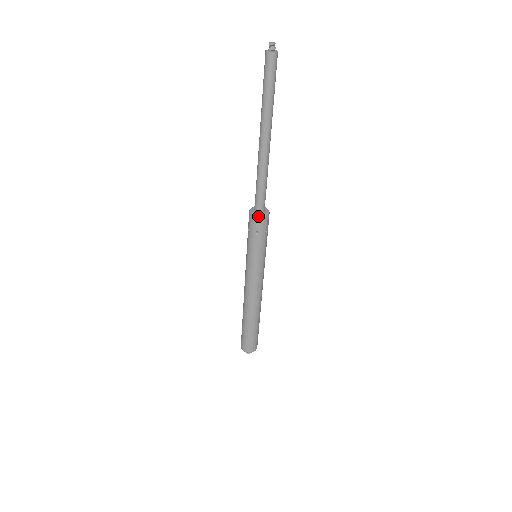
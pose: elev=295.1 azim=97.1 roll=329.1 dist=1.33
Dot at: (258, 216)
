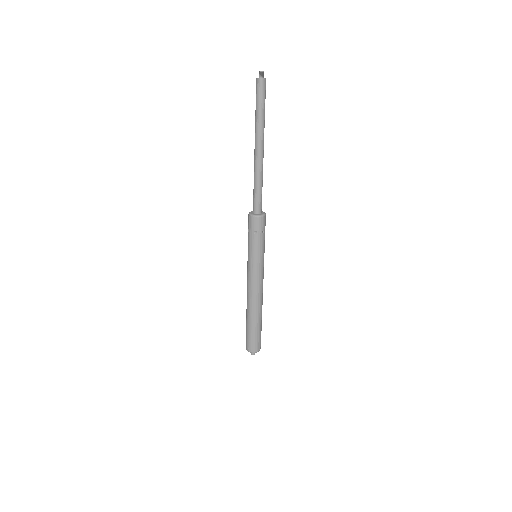
Dot at: (264, 216)
